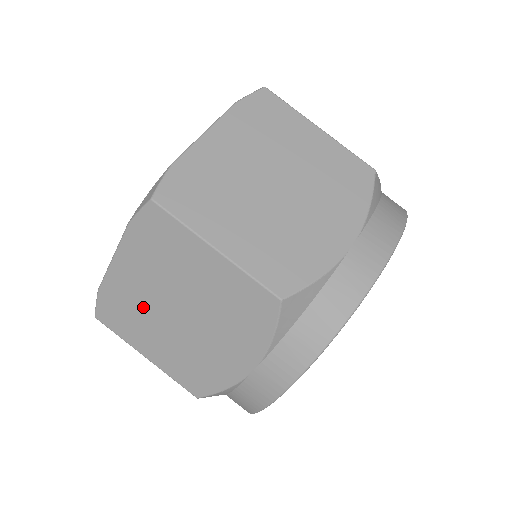
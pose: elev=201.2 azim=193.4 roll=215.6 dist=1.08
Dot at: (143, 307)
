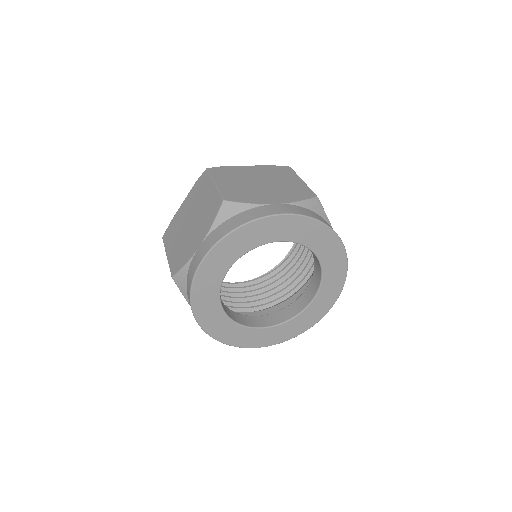
Dot at: (180, 224)
